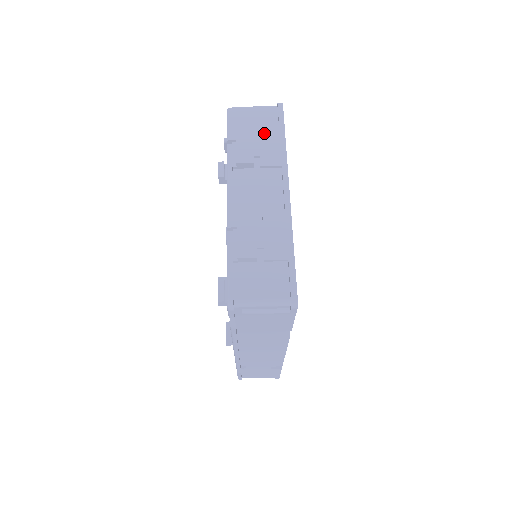
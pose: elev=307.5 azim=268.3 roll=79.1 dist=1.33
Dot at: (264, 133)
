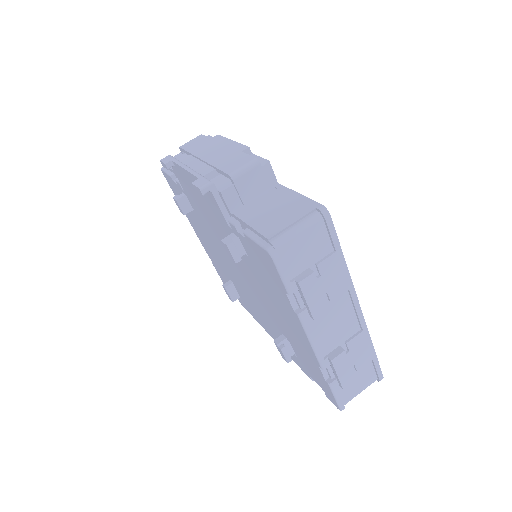
Dot at: (323, 265)
